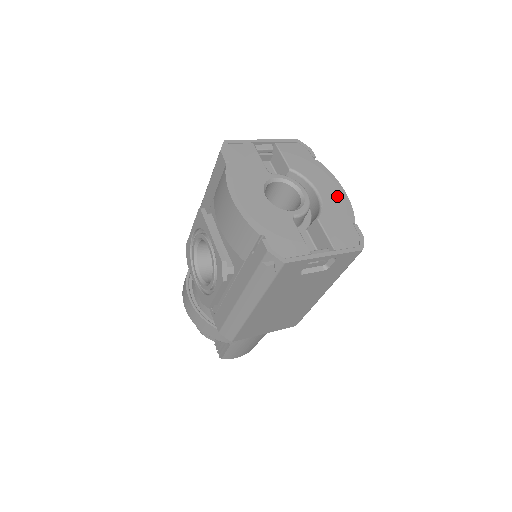
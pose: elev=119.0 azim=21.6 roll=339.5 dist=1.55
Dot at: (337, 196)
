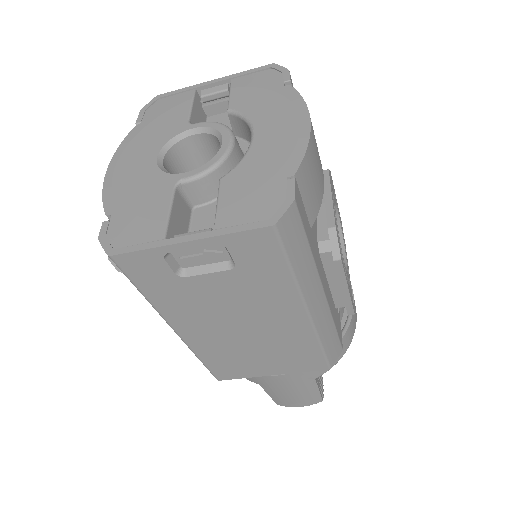
Dot at: (286, 135)
